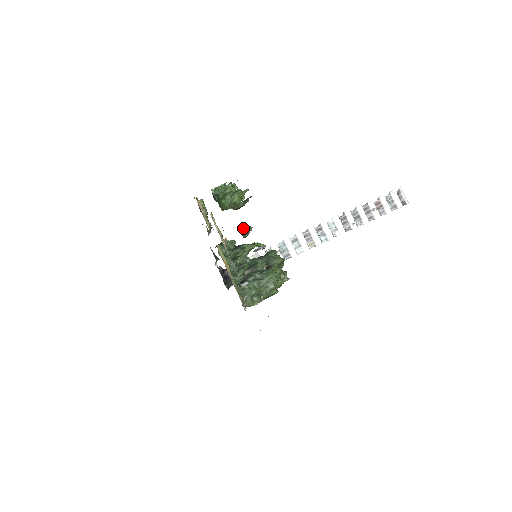
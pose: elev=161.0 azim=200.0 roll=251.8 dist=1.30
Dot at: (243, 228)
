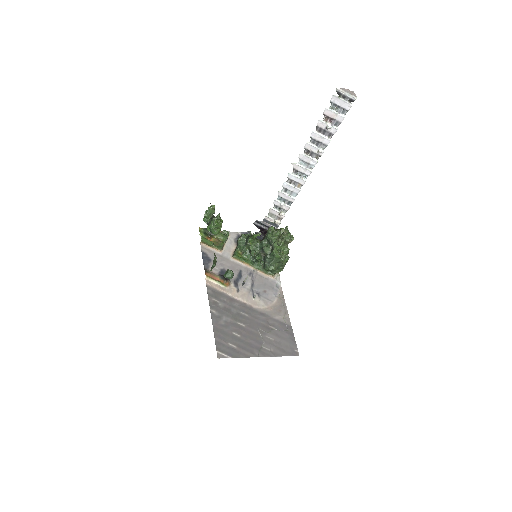
Dot at: (226, 277)
